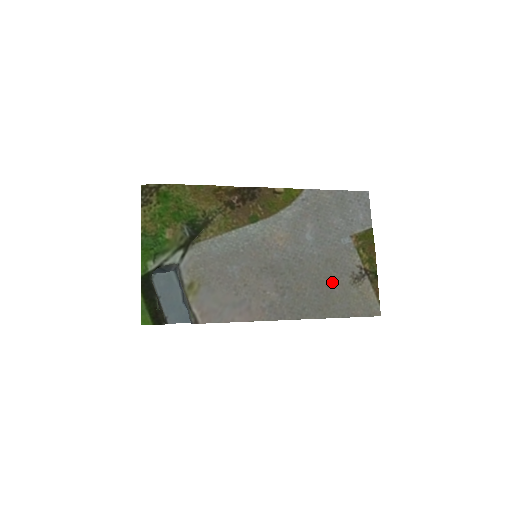
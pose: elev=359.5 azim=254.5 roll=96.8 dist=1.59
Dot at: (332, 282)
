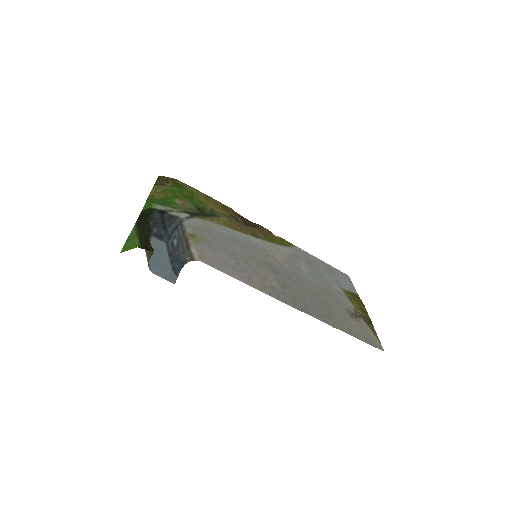
Dot at: (330, 305)
